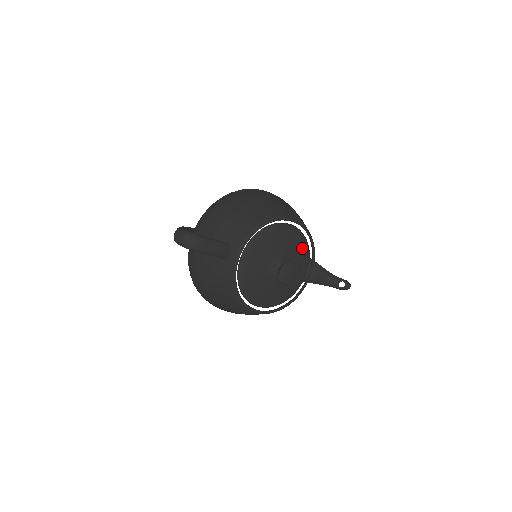
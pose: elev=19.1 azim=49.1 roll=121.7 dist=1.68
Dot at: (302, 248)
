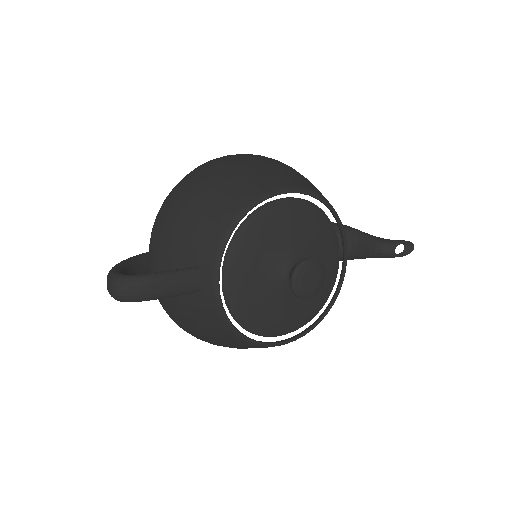
Dot at: (318, 226)
